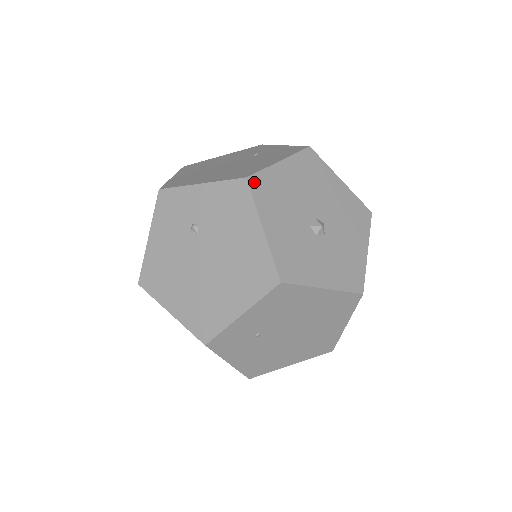
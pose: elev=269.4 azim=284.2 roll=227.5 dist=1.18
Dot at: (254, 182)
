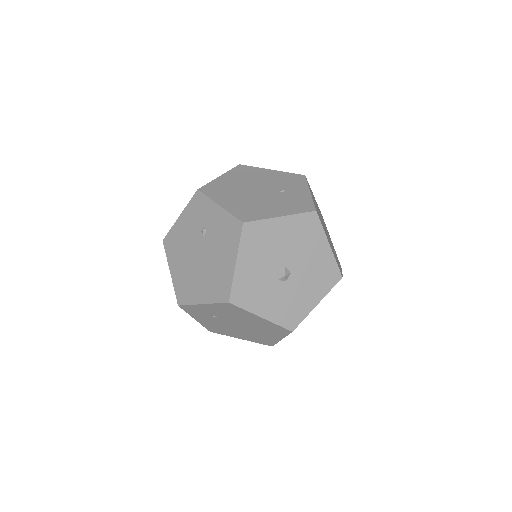
Dot at: (248, 228)
